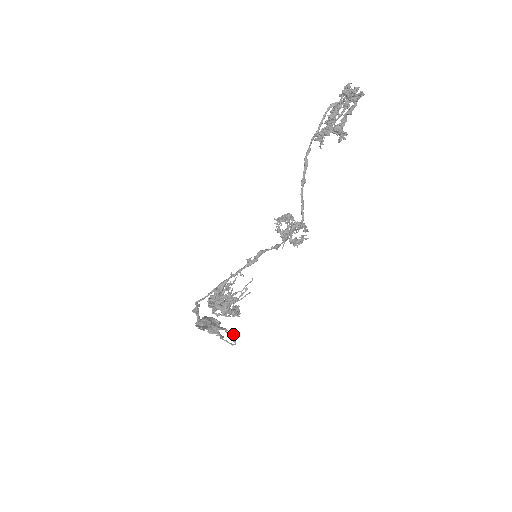
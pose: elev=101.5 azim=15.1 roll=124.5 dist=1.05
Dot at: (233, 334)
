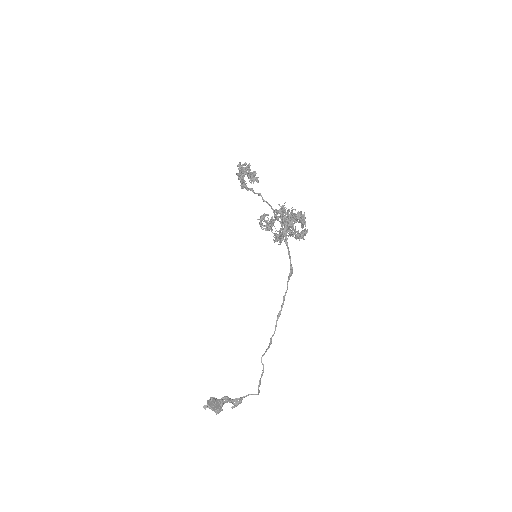
Dot at: (270, 342)
